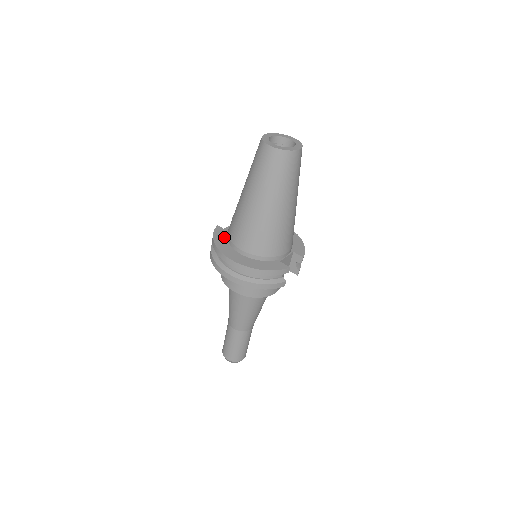
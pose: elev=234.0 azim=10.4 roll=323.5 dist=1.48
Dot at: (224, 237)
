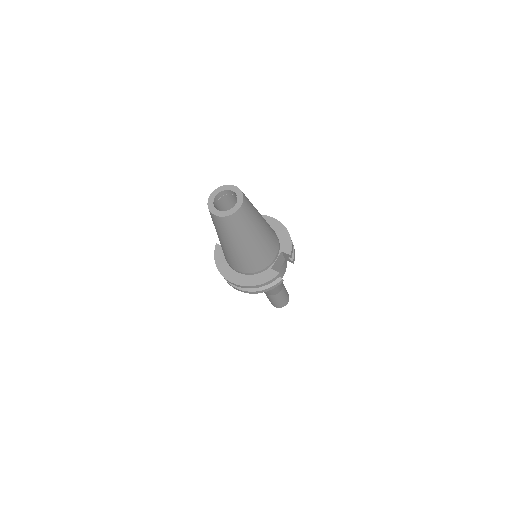
Dot at: (223, 257)
